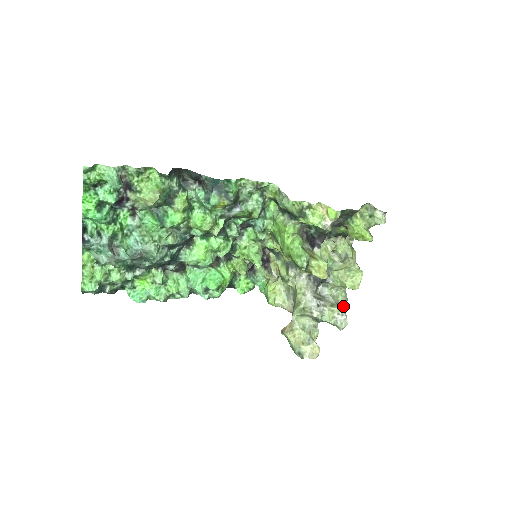
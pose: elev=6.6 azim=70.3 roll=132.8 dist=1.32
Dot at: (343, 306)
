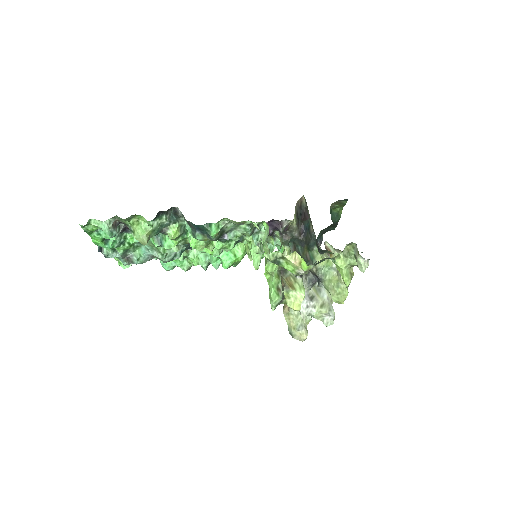
Dot at: occluded
